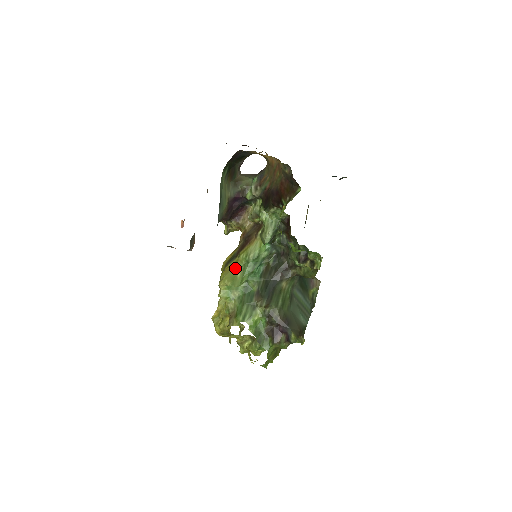
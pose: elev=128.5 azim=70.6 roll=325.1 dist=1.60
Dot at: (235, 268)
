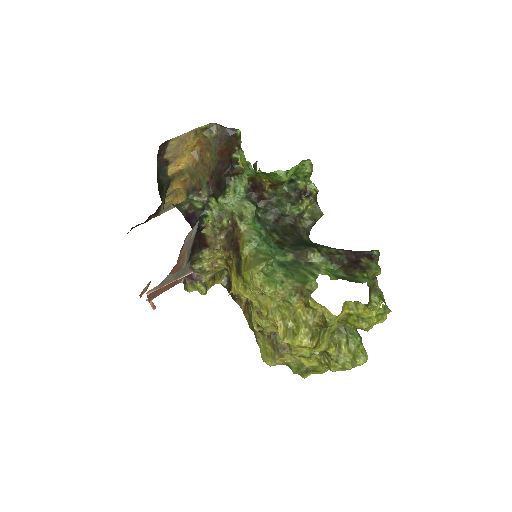
Dot at: (251, 259)
